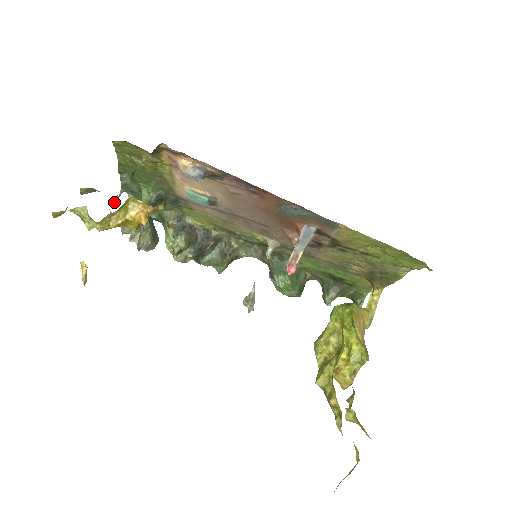
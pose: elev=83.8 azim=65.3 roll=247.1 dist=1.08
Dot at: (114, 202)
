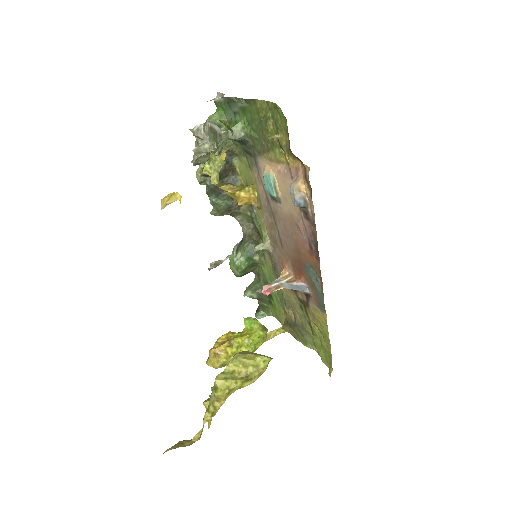
Dot at: (211, 100)
